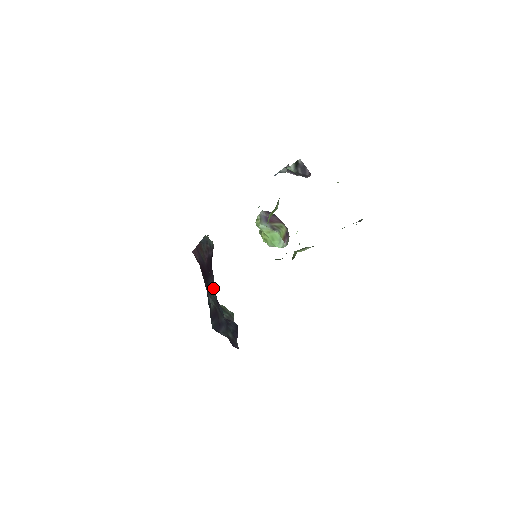
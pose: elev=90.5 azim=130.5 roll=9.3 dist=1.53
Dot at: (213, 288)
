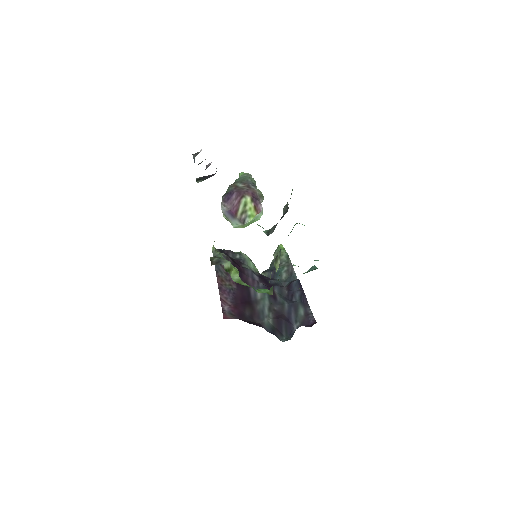
Dot at: occluded
